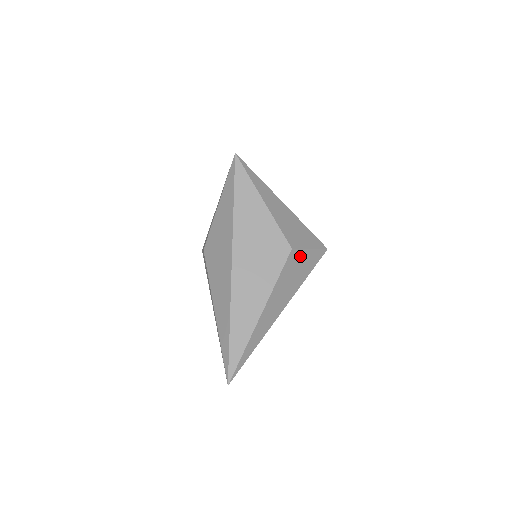
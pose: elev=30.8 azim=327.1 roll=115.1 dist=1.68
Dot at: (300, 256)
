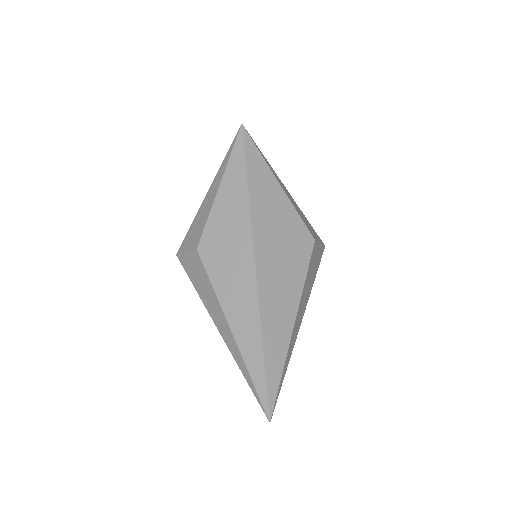
Dot at: (316, 251)
